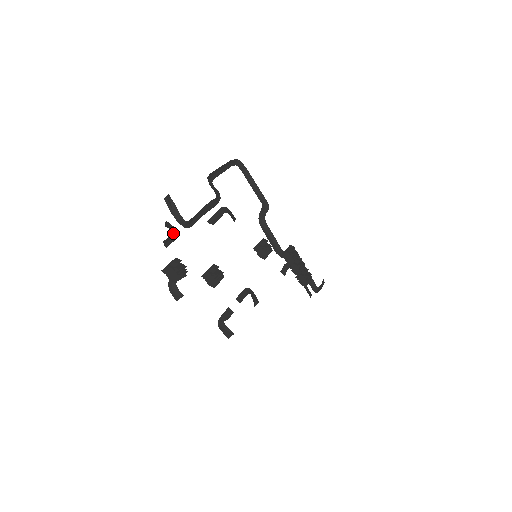
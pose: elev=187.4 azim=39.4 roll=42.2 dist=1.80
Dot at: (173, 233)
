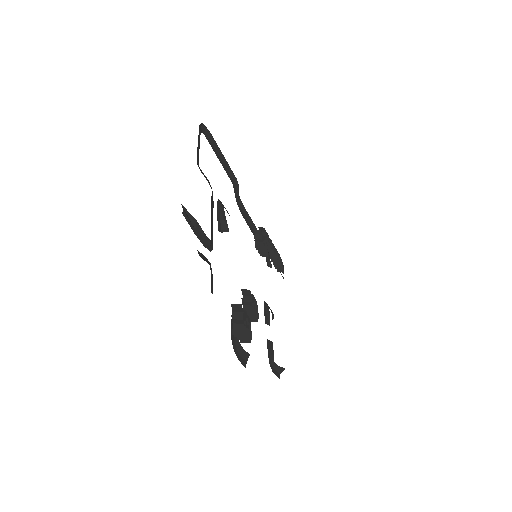
Dot at: occluded
